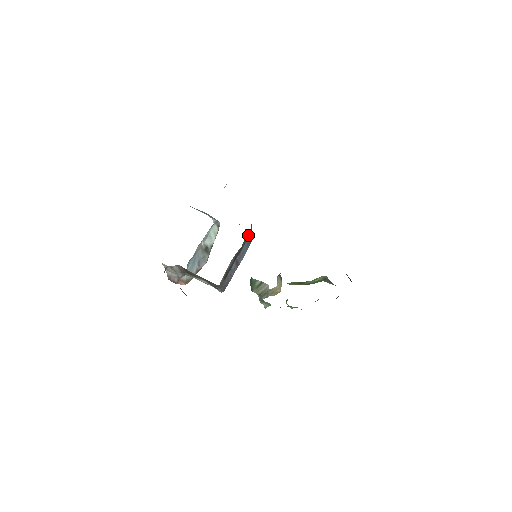
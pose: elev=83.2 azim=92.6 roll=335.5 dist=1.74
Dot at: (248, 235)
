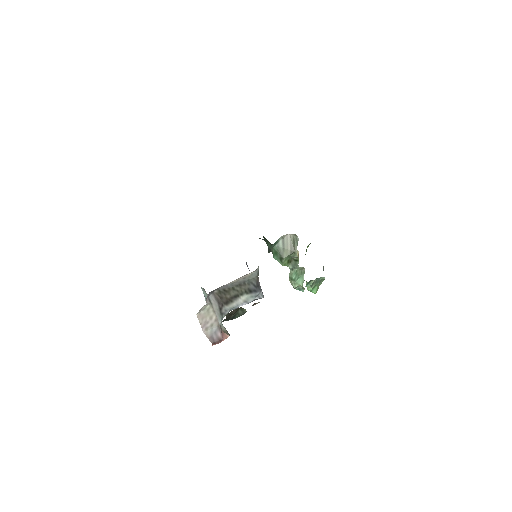
Dot at: occluded
